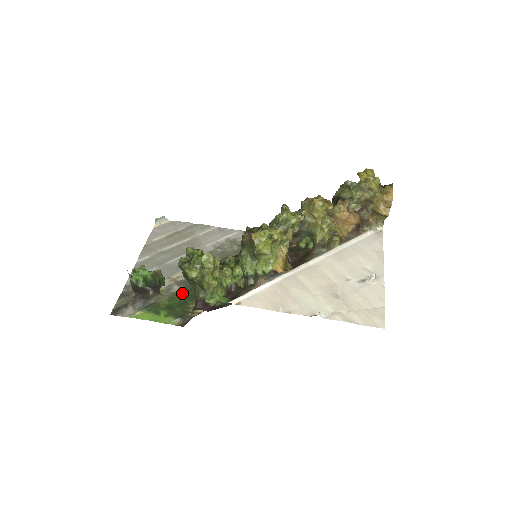
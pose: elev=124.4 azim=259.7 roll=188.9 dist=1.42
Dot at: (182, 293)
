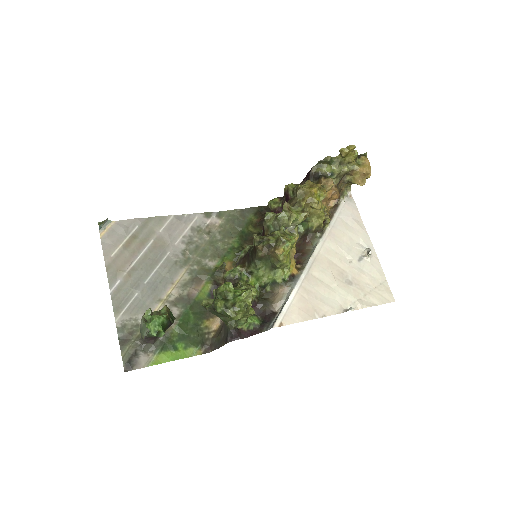
Dot at: (186, 315)
